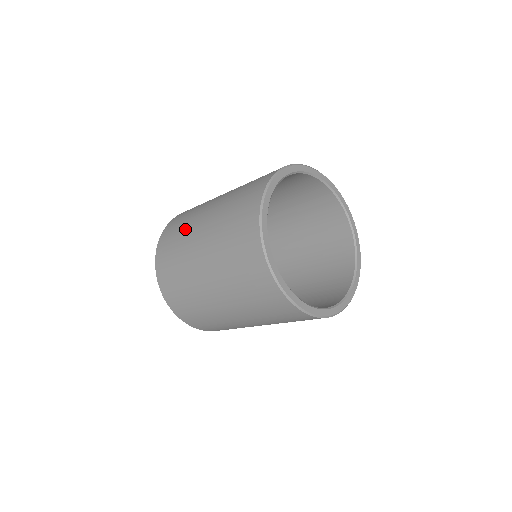
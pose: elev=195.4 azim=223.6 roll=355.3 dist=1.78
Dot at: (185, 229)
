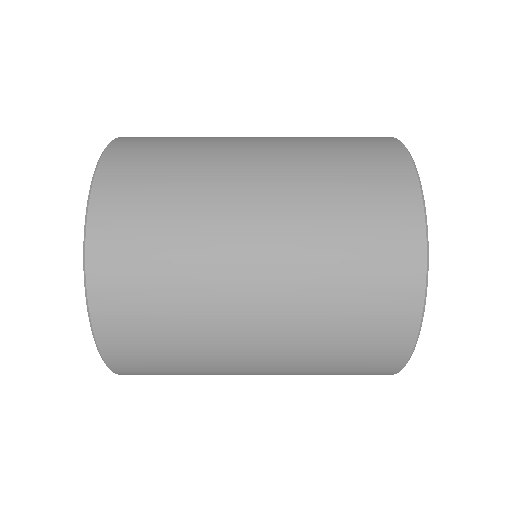
Dot at: (192, 252)
